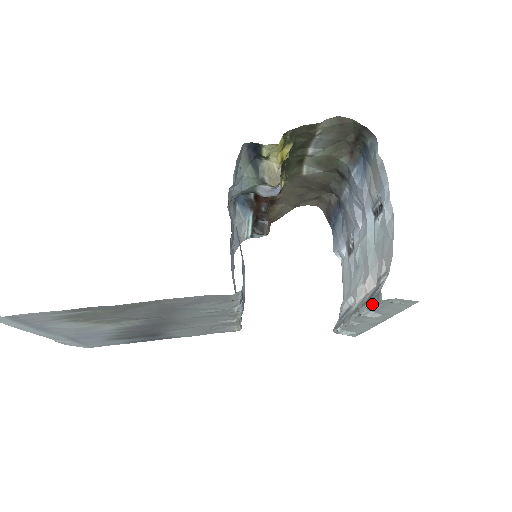
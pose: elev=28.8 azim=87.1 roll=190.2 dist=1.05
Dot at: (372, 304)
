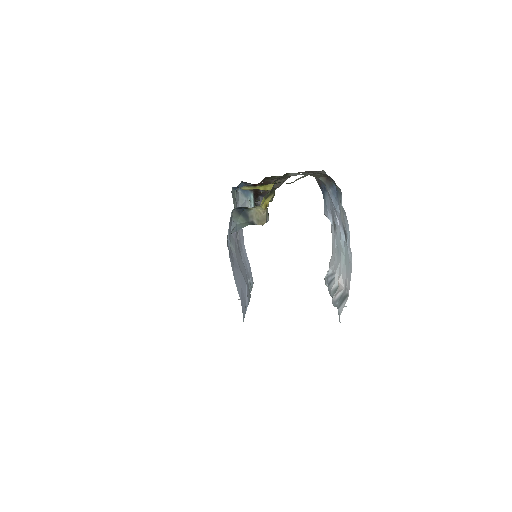
Dot at: occluded
